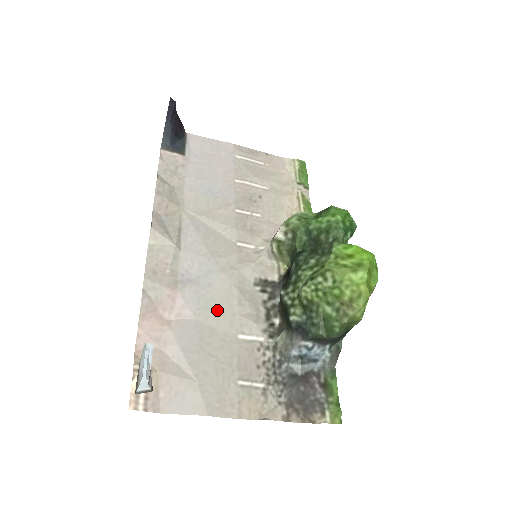
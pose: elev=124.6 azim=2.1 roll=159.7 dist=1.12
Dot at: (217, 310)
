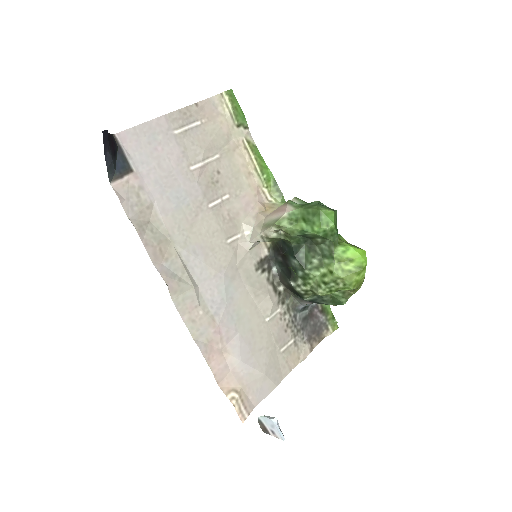
Dot at: (246, 314)
